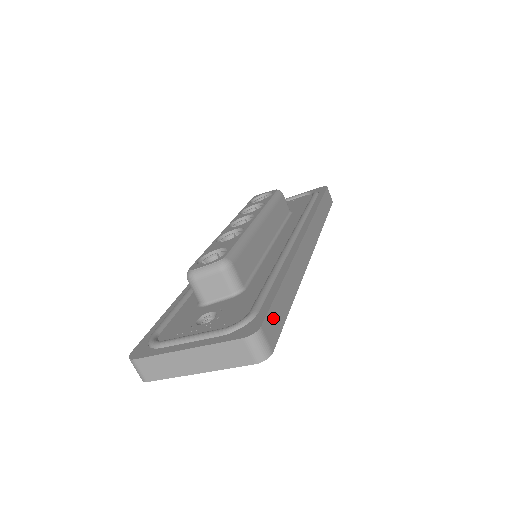
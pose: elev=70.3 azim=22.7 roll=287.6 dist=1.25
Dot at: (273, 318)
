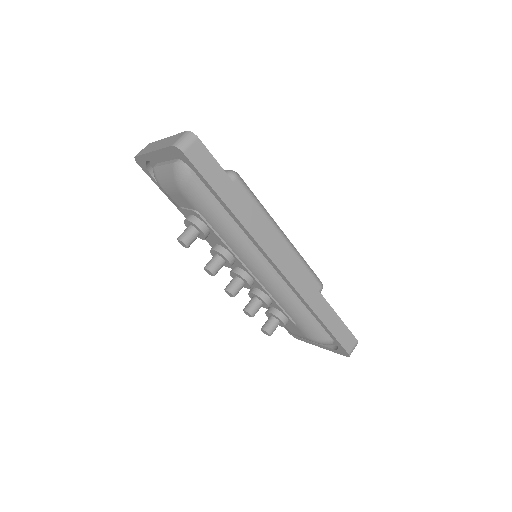
Dot at: (208, 162)
